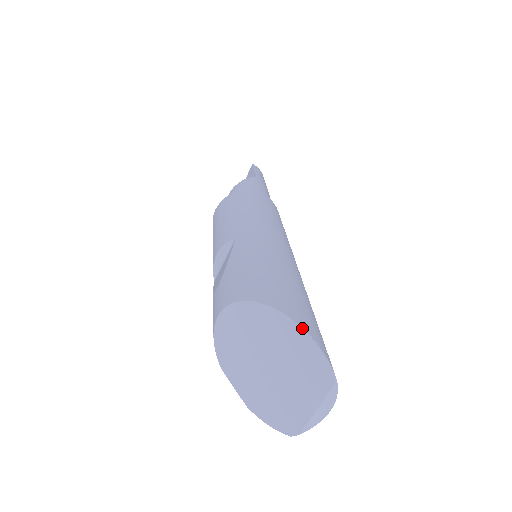
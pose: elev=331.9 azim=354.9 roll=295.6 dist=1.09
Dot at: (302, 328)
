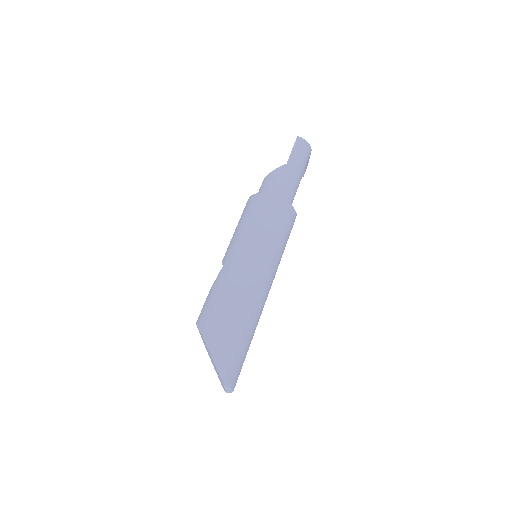
Dot at: (212, 358)
